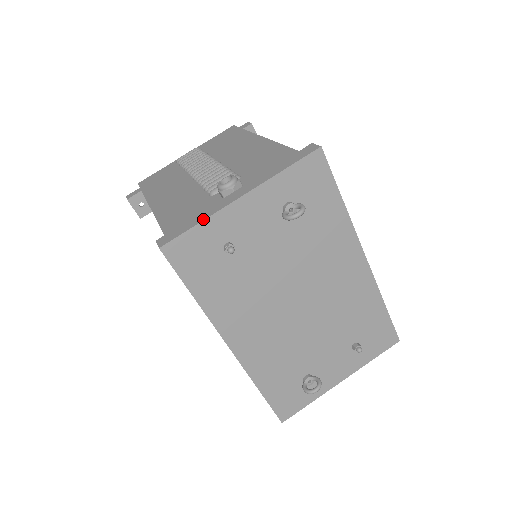
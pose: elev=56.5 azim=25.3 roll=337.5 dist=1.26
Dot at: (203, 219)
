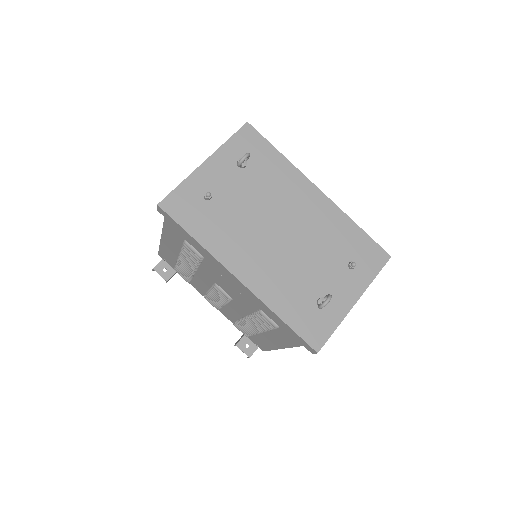
Dot at: (183, 181)
